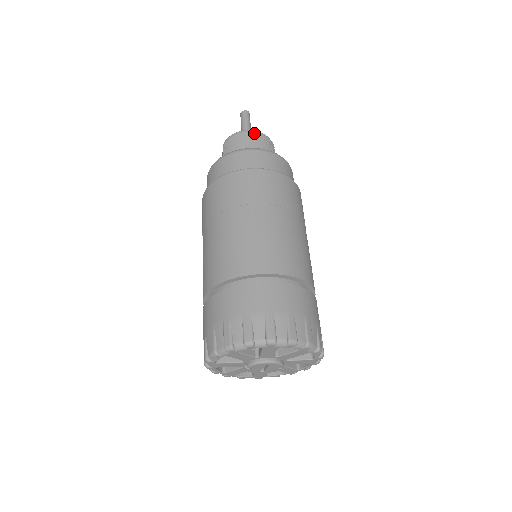
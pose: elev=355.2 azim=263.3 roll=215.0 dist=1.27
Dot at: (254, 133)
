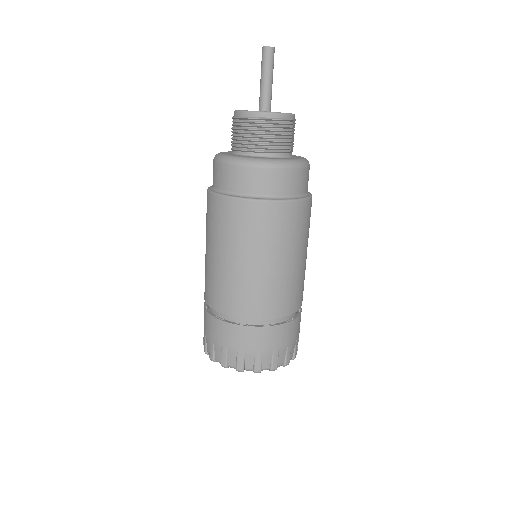
Dot at: (263, 119)
